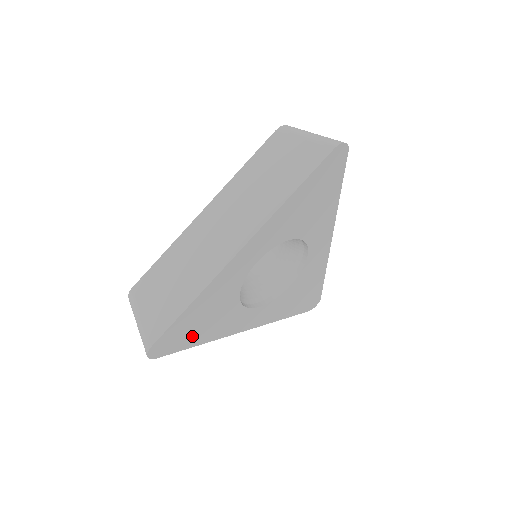
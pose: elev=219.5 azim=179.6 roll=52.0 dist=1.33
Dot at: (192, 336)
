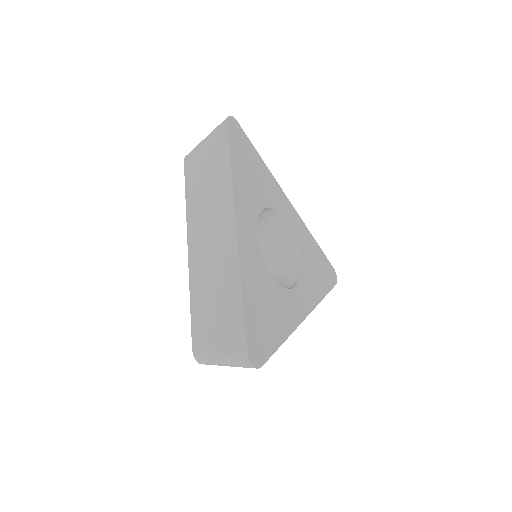
Dot at: (270, 332)
